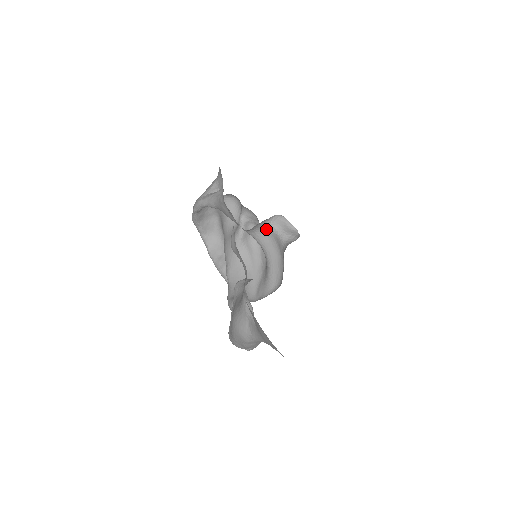
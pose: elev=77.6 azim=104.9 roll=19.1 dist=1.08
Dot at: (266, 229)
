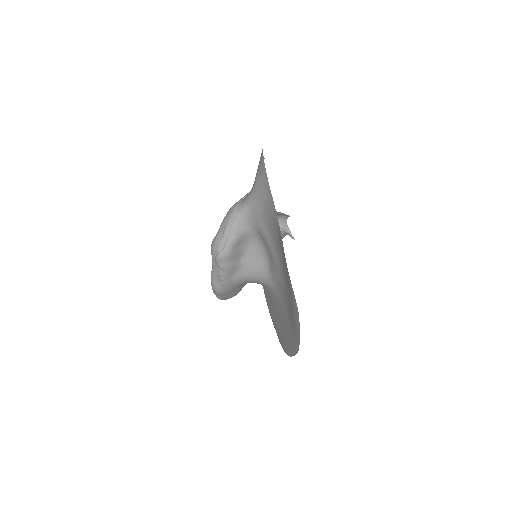
Dot at: occluded
